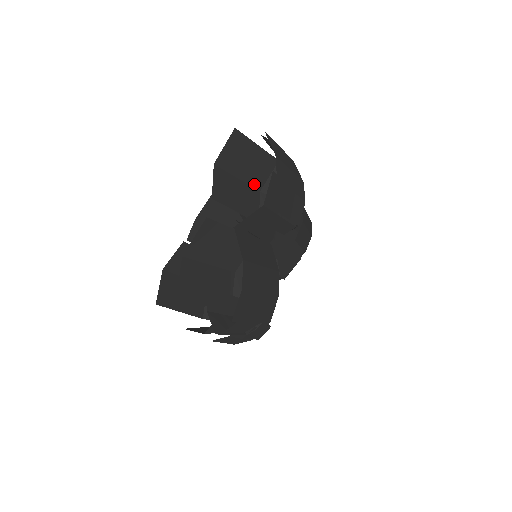
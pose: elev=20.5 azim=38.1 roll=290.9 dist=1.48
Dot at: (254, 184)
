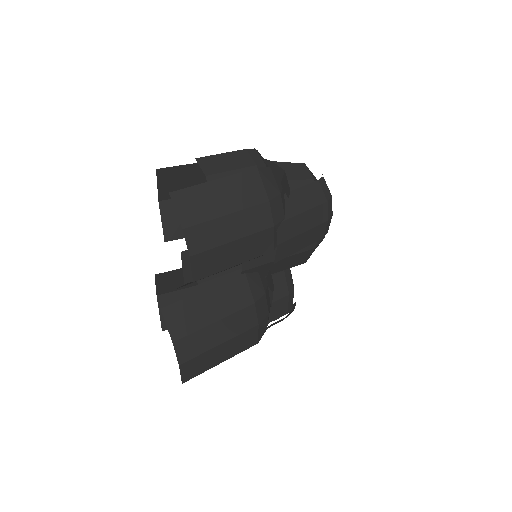
Dot at: occluded
